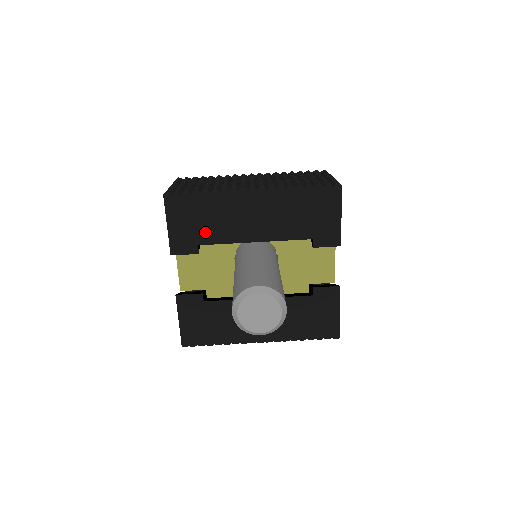
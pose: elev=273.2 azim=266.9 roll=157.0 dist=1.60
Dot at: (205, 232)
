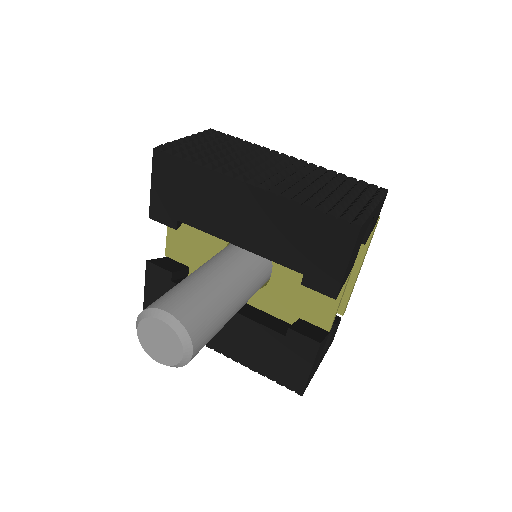
Dot at: (187, 209)
